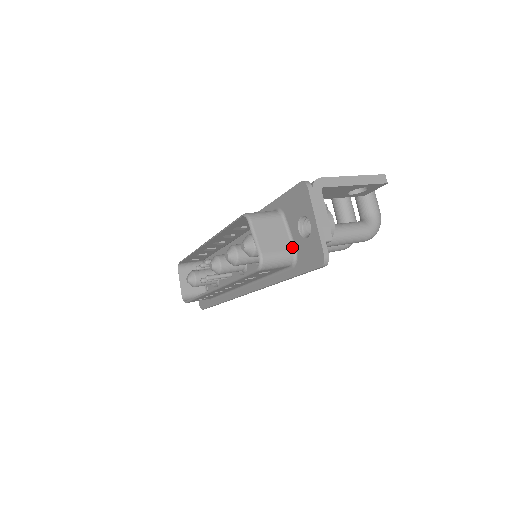
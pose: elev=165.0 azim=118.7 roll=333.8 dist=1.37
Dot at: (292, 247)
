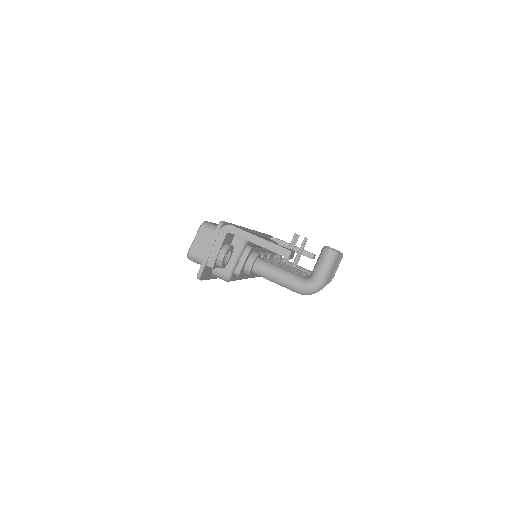
Dot at: occluded
